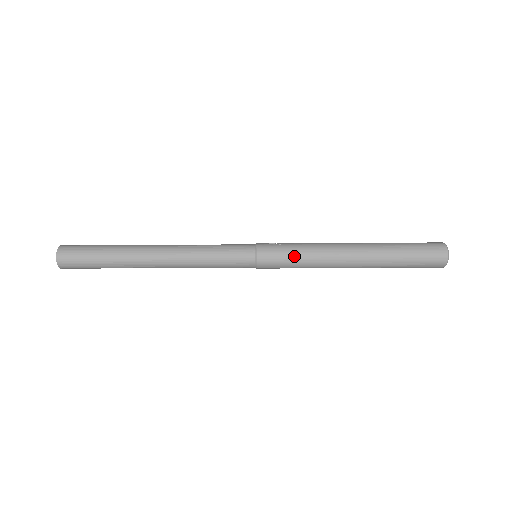
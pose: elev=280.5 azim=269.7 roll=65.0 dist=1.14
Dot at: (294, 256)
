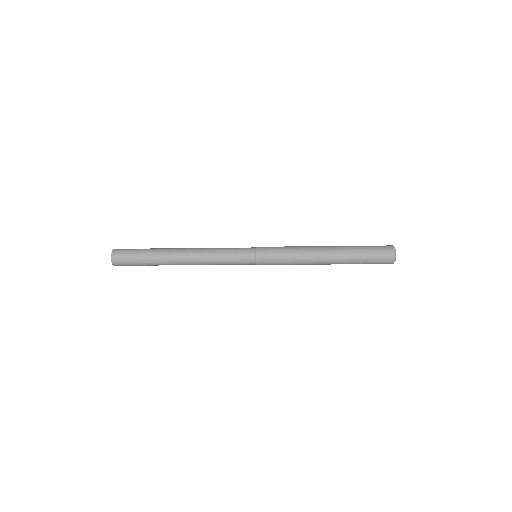
Dot at: (283, 252)
